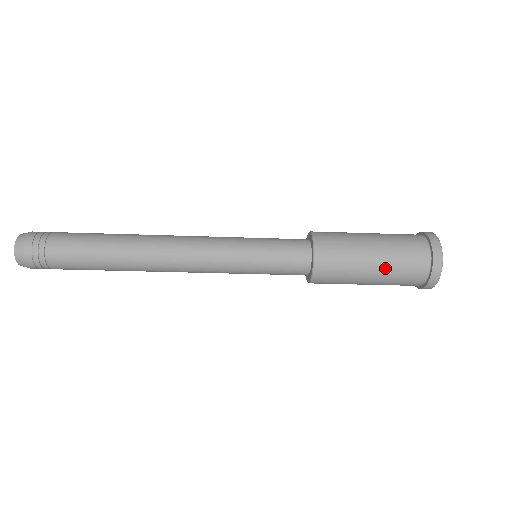
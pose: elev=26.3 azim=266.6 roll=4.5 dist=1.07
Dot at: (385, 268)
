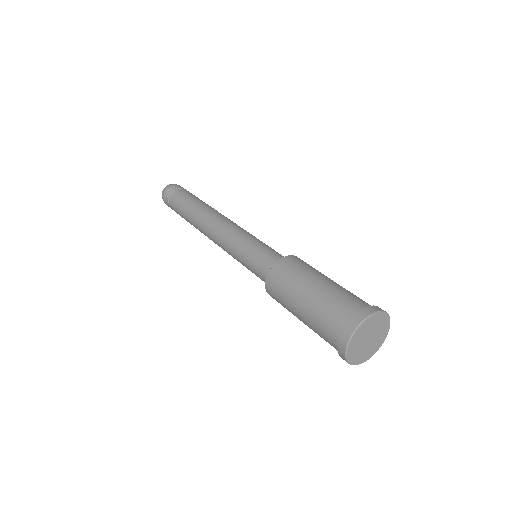
Dot at: occluded
